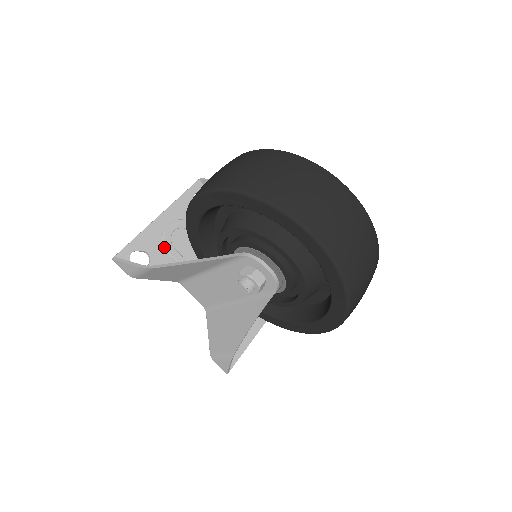
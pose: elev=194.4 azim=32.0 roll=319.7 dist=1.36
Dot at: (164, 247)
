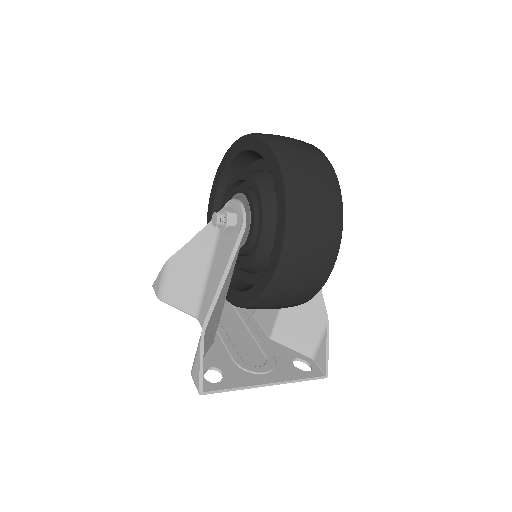
Dot at: occluded
